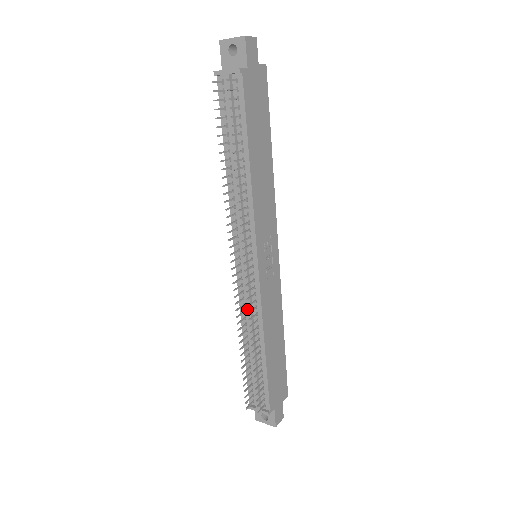
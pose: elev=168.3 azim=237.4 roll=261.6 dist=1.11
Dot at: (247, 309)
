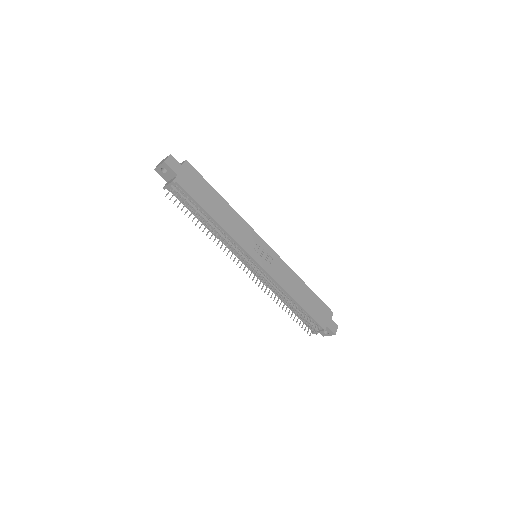
Dot at: (271, 287)
